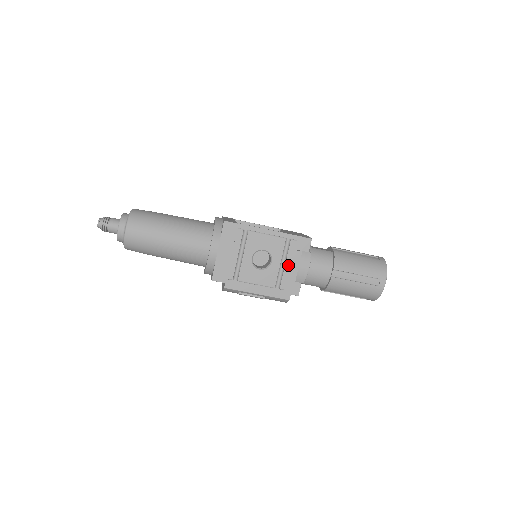
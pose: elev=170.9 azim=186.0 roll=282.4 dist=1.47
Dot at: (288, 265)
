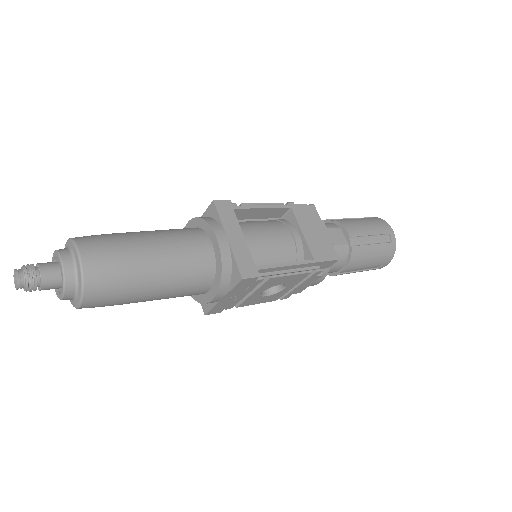
Dot at: (301, 286)
